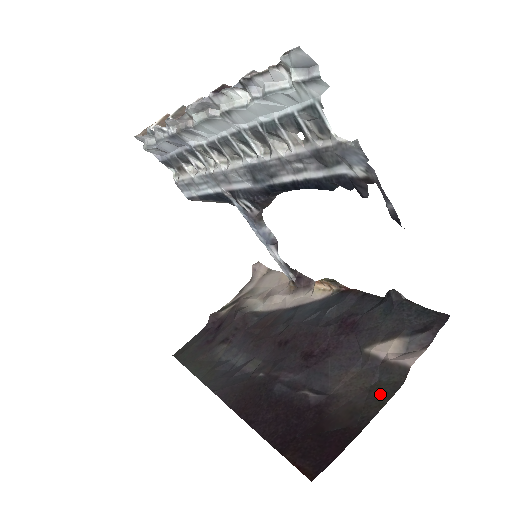
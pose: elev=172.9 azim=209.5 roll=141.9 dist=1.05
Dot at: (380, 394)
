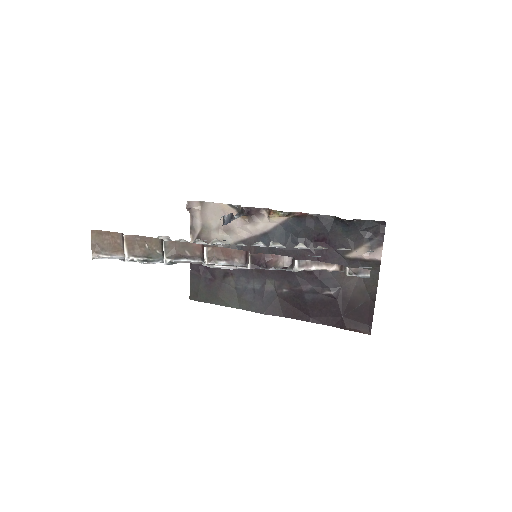
Dot at: (370, 278)
